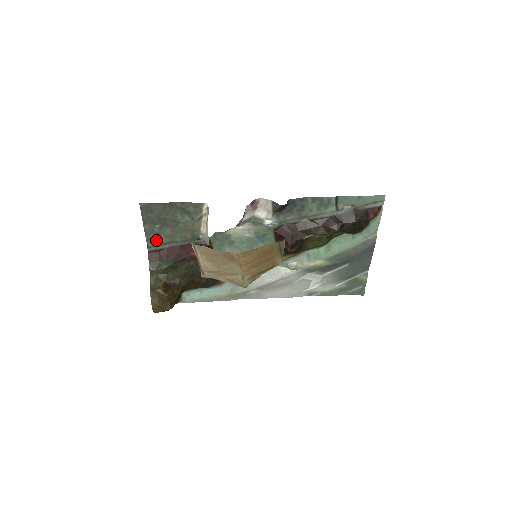
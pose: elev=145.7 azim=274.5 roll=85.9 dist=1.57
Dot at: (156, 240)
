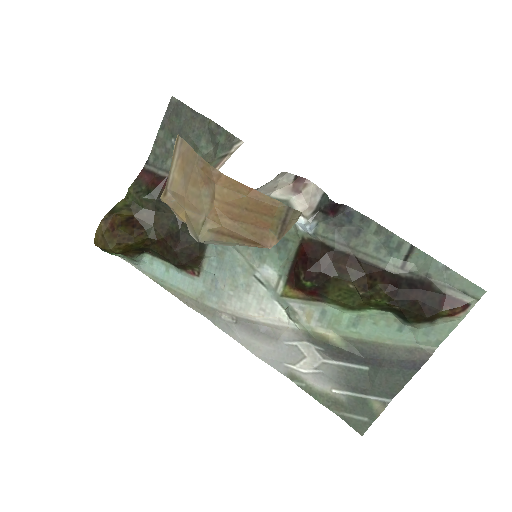
Dot at: (161, 159)
